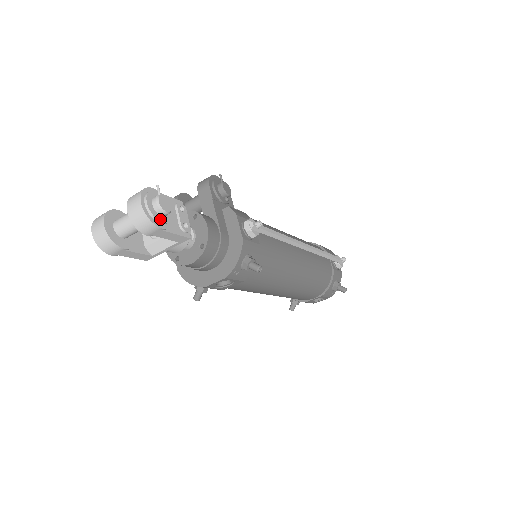
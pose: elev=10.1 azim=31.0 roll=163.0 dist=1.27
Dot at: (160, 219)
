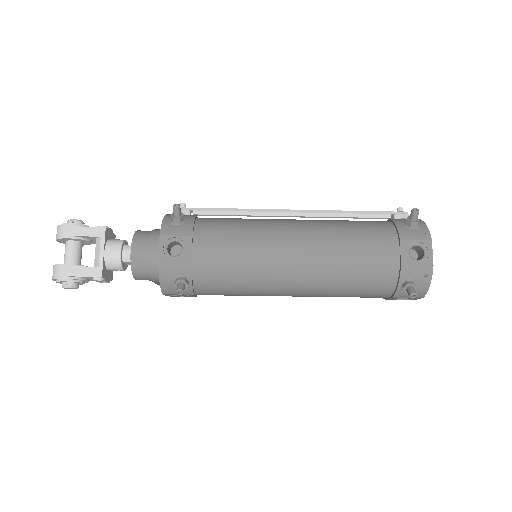
Dot at: (69, 224)
